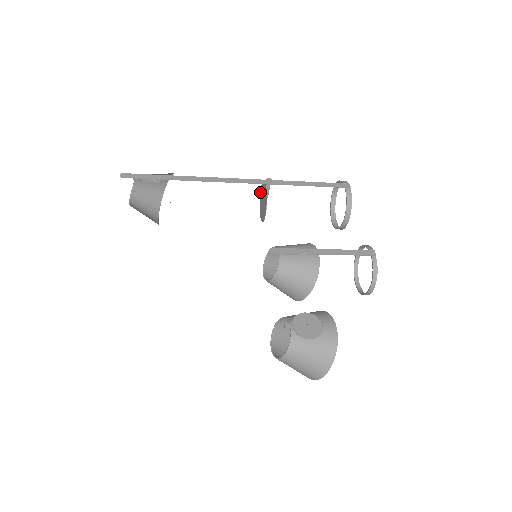
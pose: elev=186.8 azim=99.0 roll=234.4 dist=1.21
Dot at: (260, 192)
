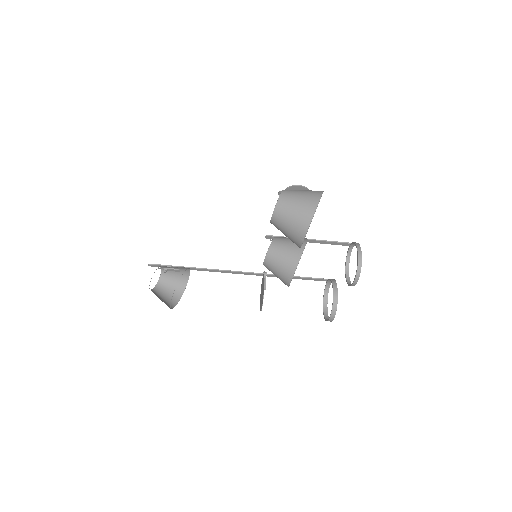
Dot at: occluded
